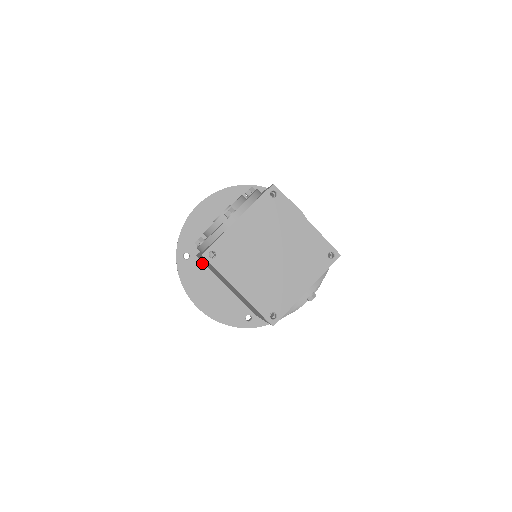
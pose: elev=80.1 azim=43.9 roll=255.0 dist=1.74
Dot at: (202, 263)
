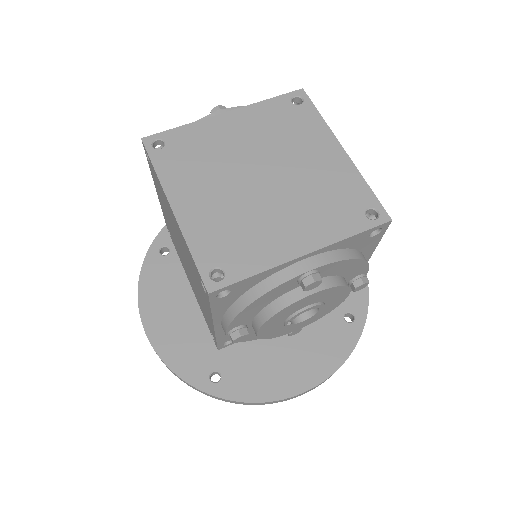
Dot at: (181, 267)
